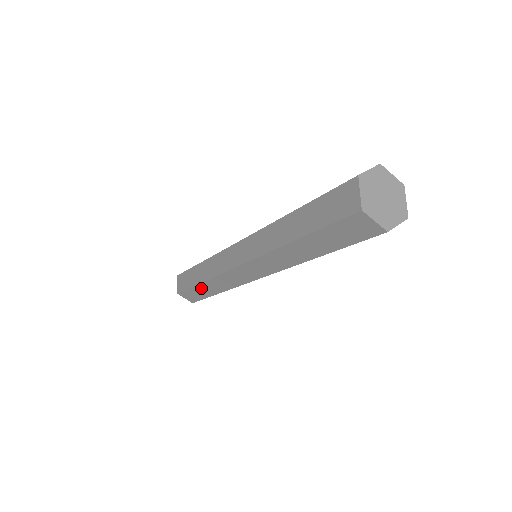
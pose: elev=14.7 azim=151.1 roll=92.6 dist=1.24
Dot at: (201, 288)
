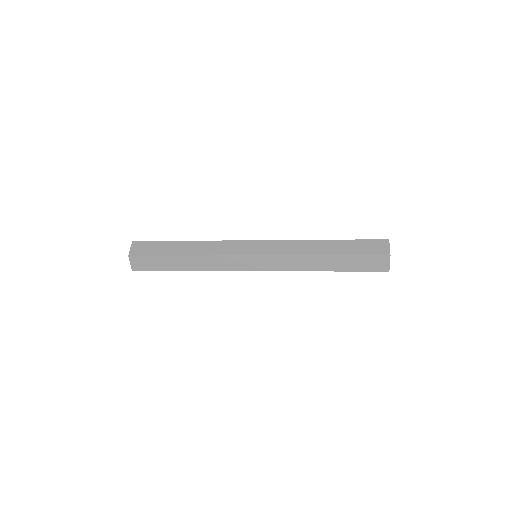
Dot at: (175, 260)
